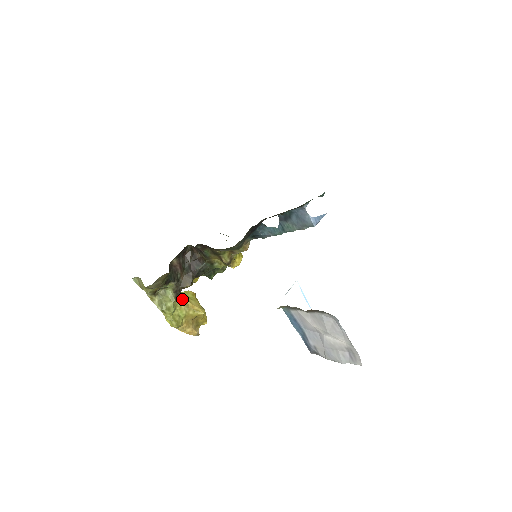
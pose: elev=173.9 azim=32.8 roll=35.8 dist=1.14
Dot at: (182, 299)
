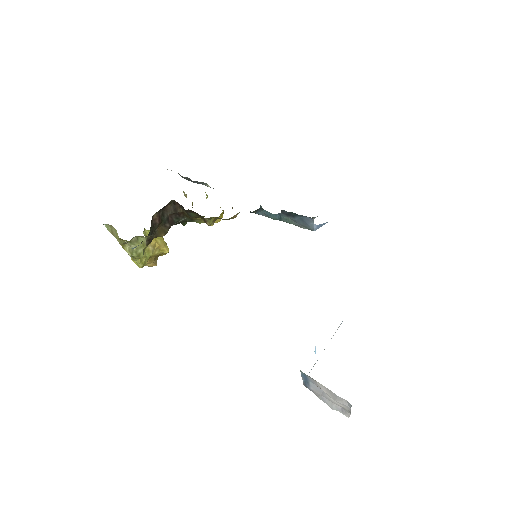
Dot at: occluded
